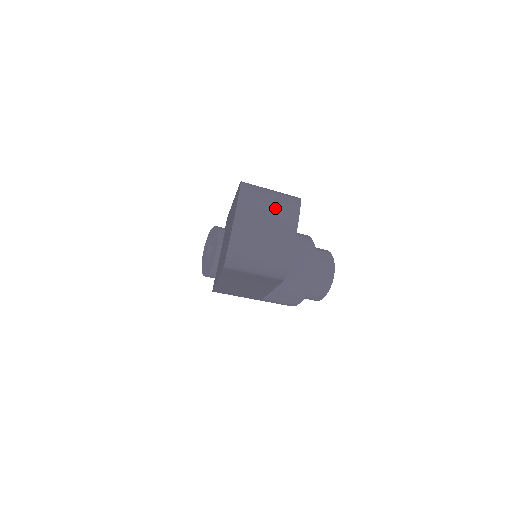
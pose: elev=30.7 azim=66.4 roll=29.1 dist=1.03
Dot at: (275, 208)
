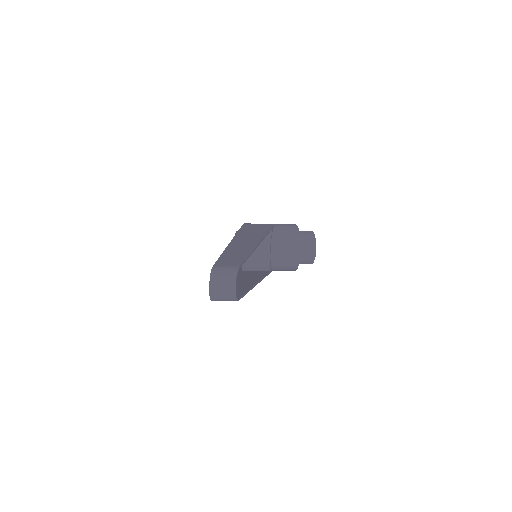
Dot at: (225, 279)
